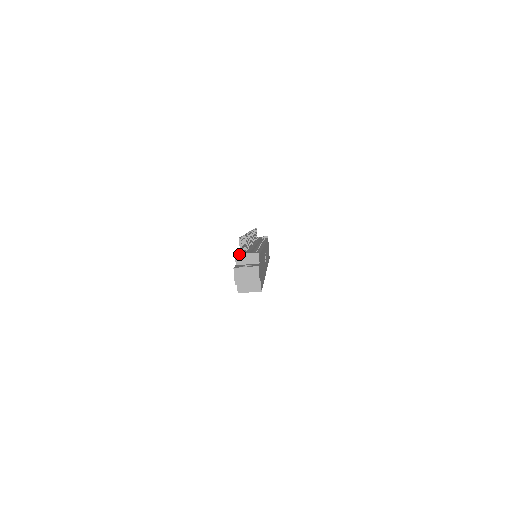
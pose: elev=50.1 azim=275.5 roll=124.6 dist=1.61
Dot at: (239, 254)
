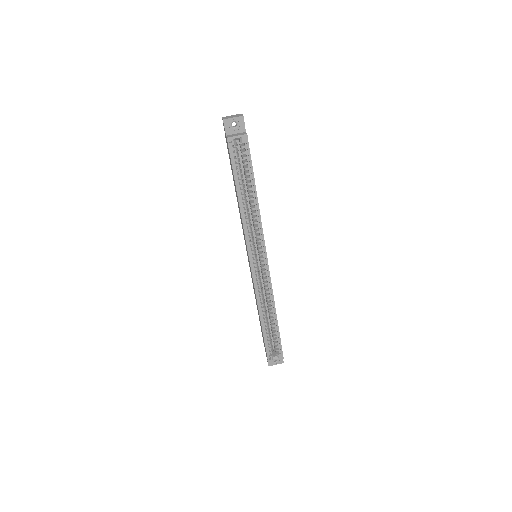
Dot at: occluded
